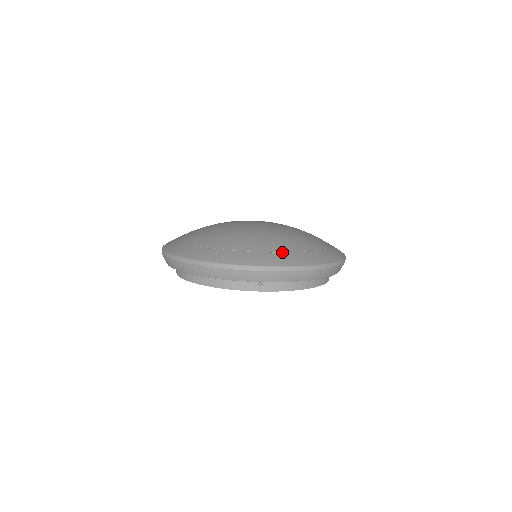
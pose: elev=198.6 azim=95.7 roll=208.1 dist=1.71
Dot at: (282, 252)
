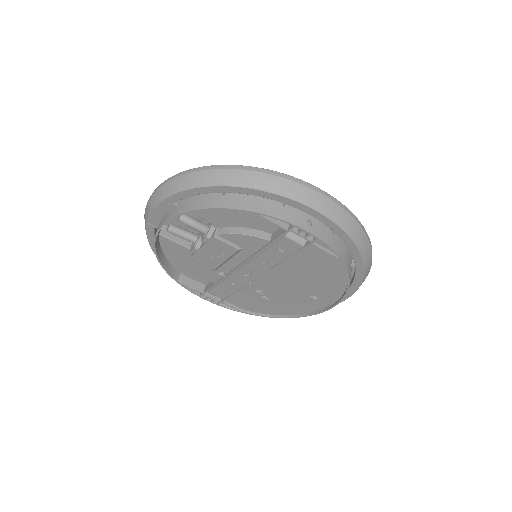
Dot at: occluded
